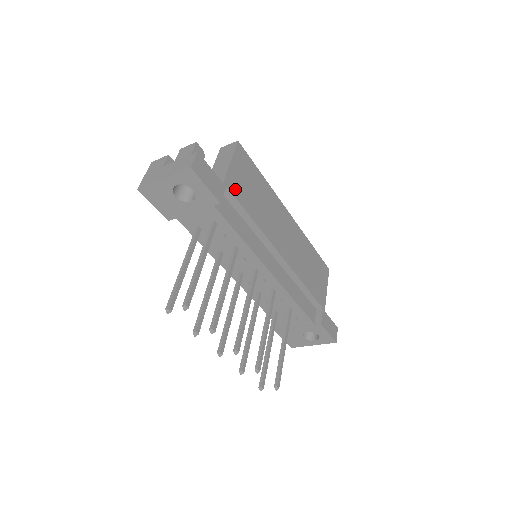
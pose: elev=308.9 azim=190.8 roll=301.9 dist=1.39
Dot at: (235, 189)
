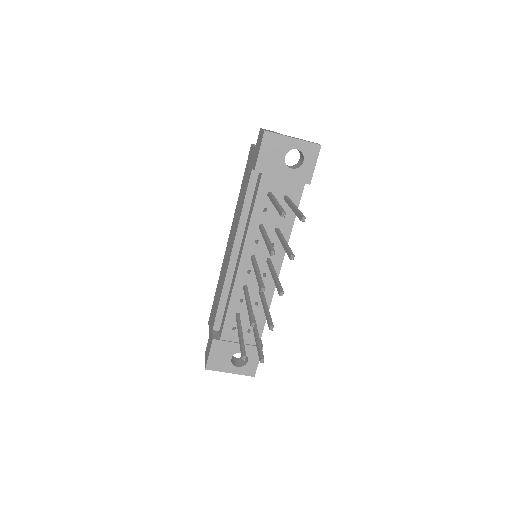
Dot at: occluded
